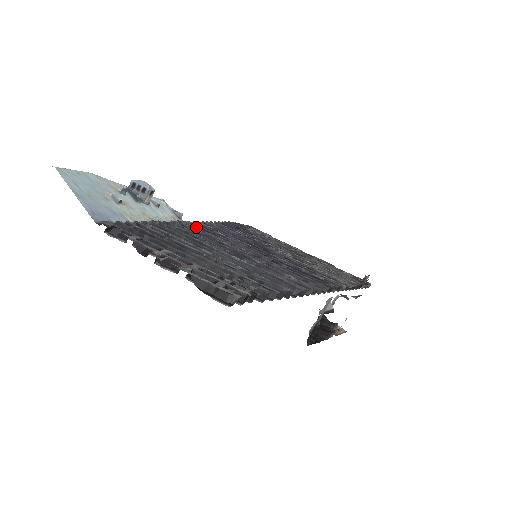
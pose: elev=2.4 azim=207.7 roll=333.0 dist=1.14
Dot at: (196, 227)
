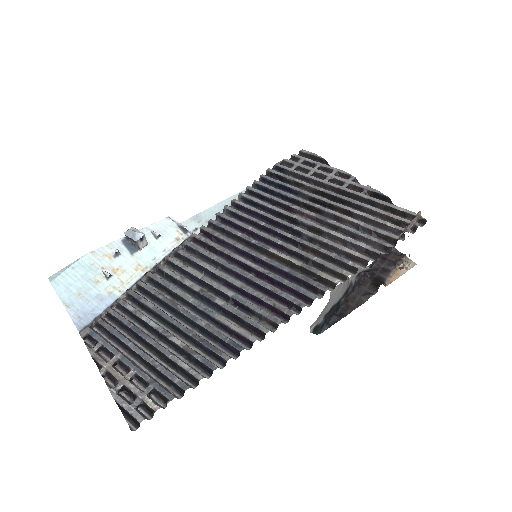
Dot at: (194, 247)
